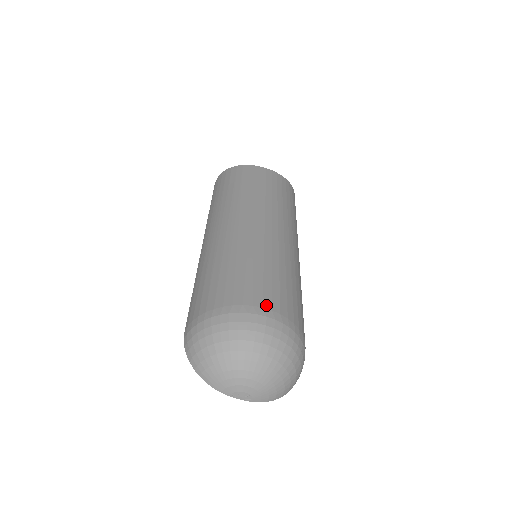
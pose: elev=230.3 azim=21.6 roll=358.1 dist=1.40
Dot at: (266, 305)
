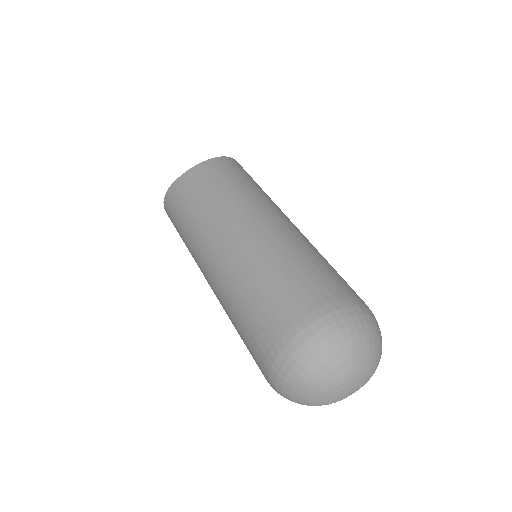
Dot at: (304, 312)
